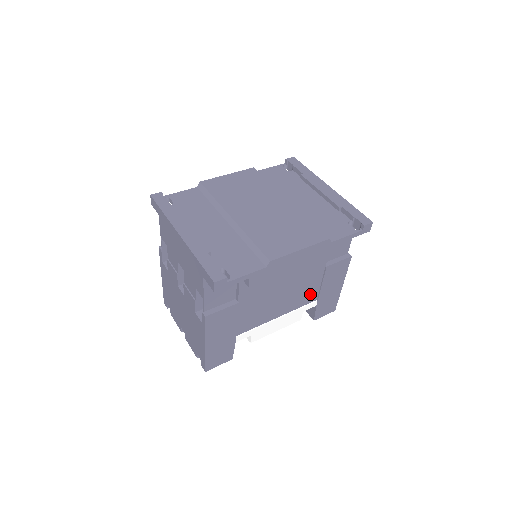
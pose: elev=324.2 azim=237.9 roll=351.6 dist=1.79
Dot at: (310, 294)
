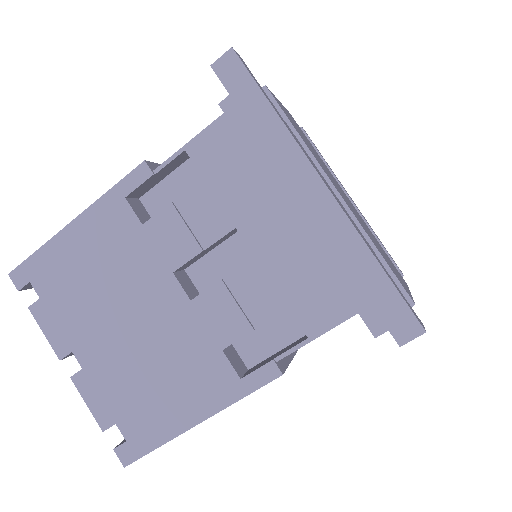
Dot at: occluded
